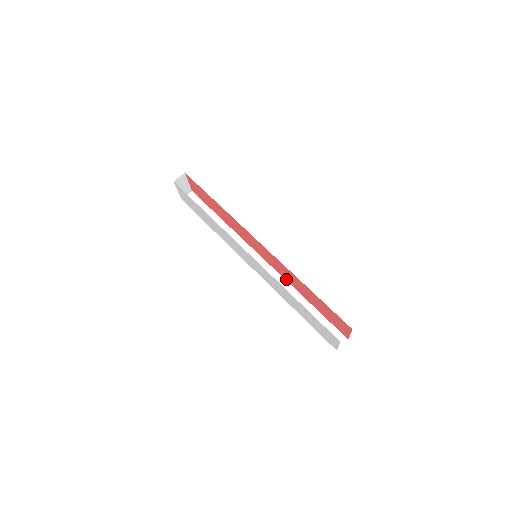
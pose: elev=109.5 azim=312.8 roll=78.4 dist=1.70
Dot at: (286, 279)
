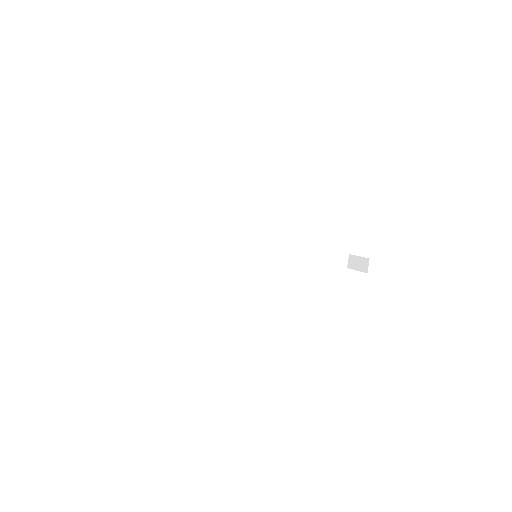
Dot at: (283, 249)
